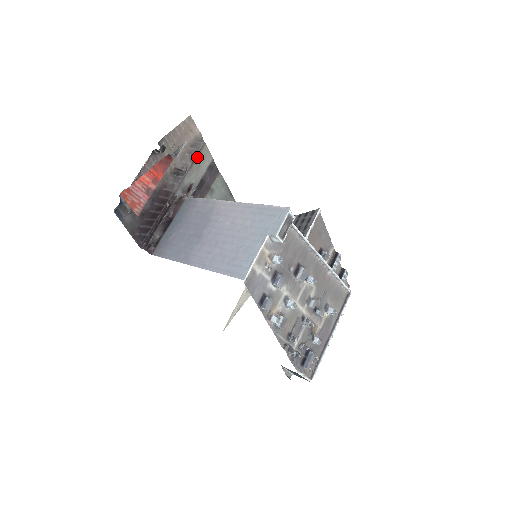
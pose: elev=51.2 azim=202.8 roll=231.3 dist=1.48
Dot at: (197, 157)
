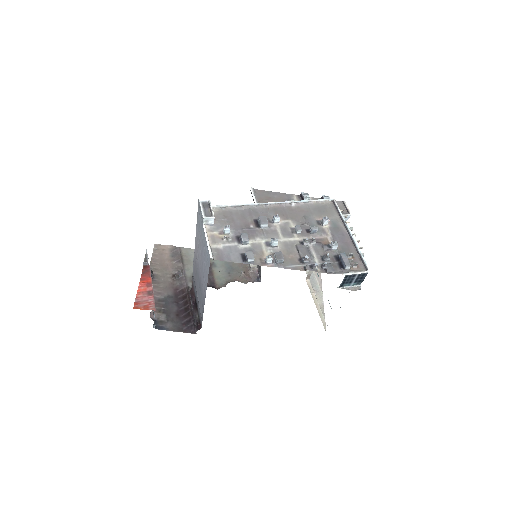
Dot at: (182, 258)
